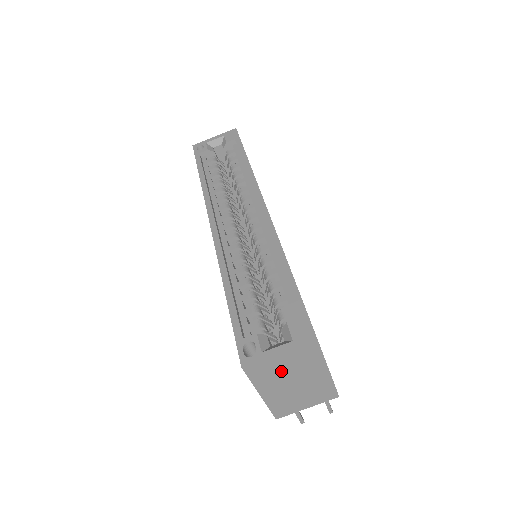
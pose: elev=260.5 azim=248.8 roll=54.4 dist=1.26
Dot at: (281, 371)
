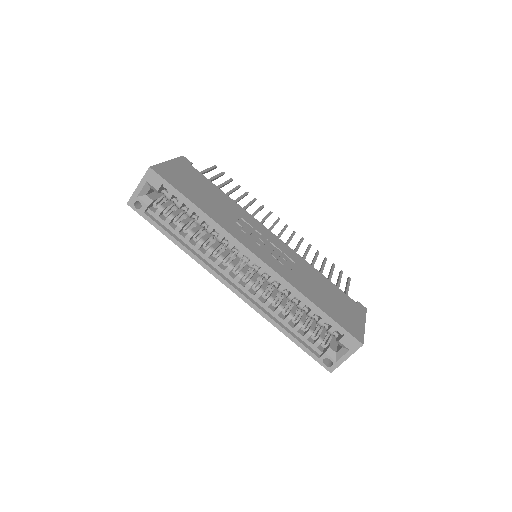
Dot at: occluded
